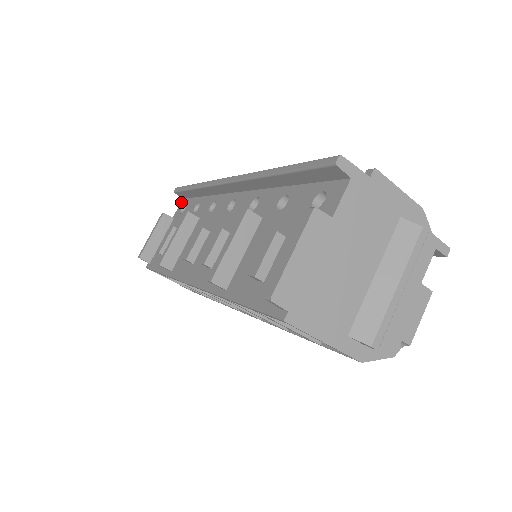
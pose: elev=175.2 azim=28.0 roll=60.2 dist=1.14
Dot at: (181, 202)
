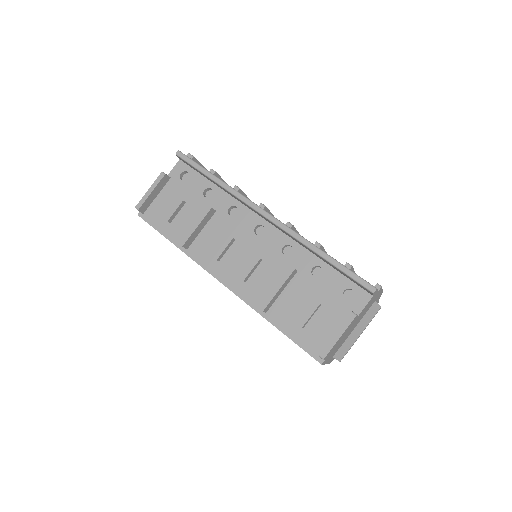
Dot at: (178, 163)
